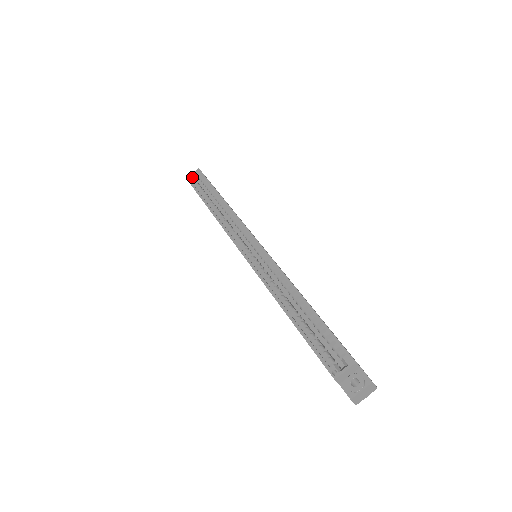
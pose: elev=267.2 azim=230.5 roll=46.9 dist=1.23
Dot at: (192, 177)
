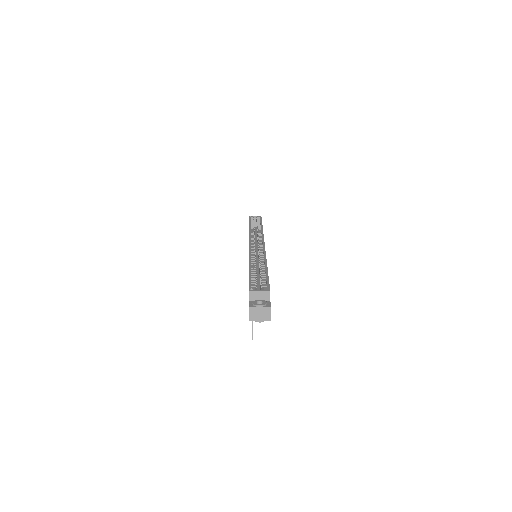
Dot at: (253, 217)
